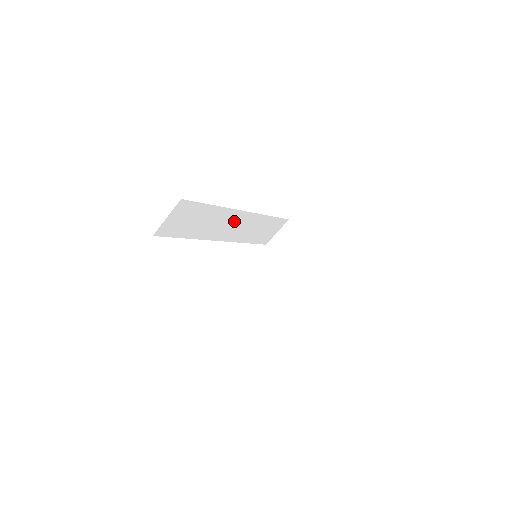
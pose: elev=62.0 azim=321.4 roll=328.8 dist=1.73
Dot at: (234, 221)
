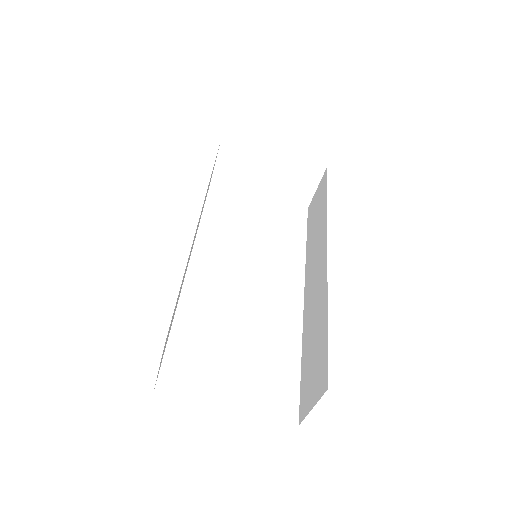
Dot at: occluded
